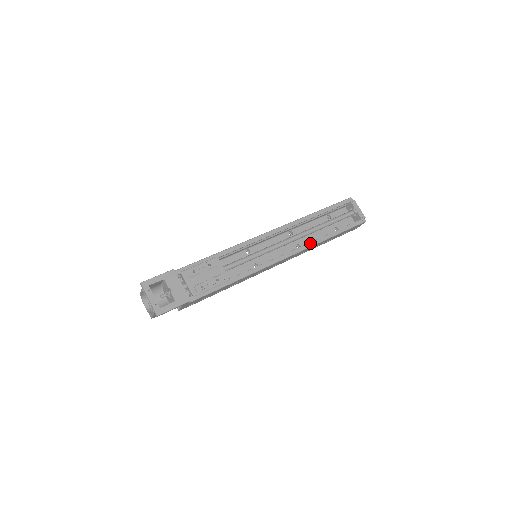
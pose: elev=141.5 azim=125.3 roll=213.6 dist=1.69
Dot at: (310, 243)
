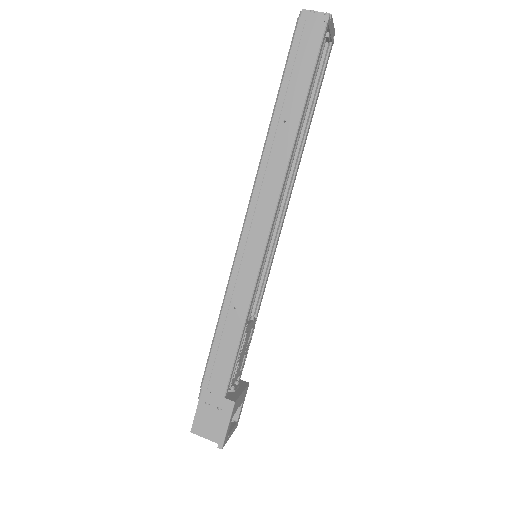
Dot at: (298, 168)
